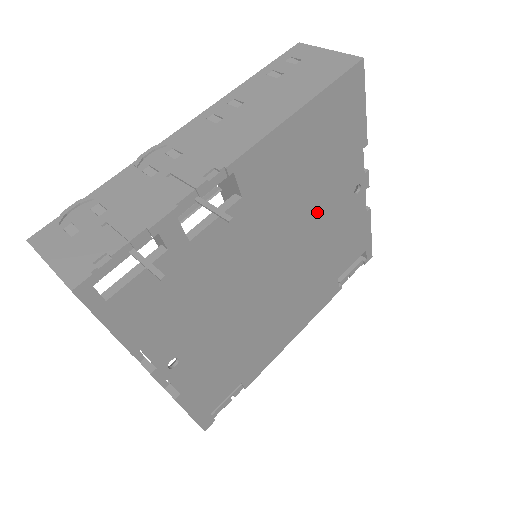
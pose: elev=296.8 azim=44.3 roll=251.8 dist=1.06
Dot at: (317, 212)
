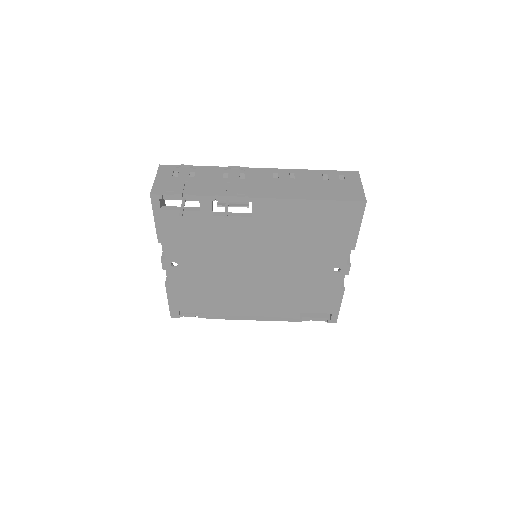
Dot at: (299, 260)
